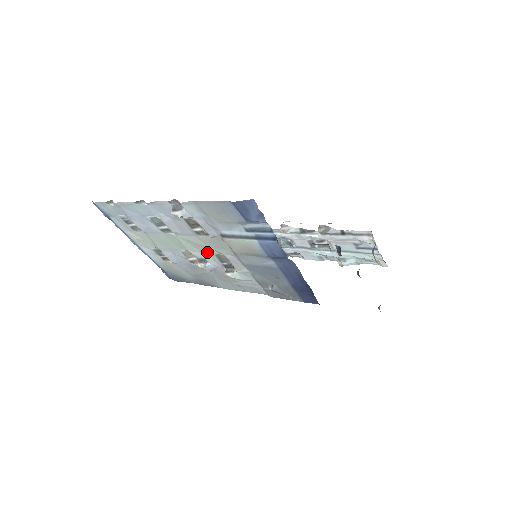
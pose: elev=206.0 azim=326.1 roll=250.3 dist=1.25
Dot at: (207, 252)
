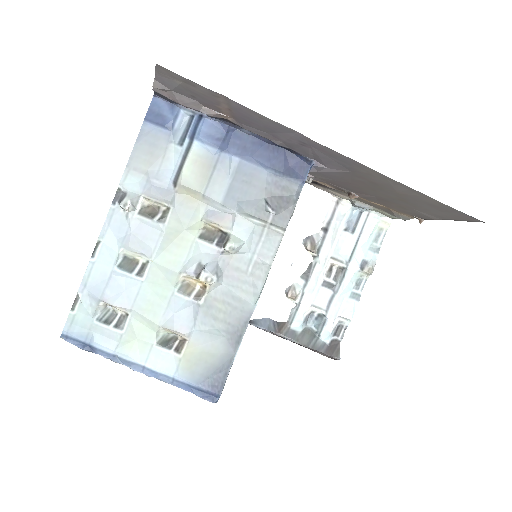
Dot at: (191, 246)
